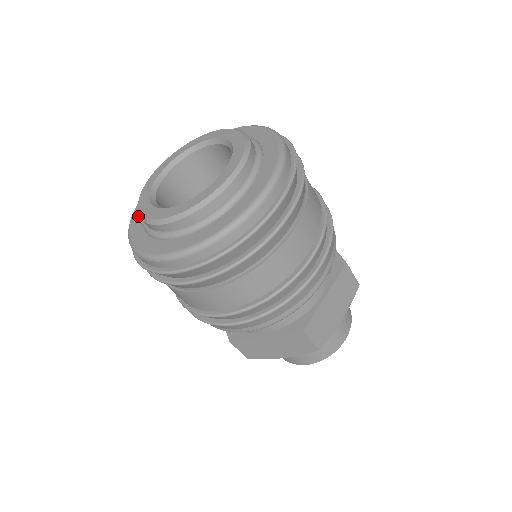
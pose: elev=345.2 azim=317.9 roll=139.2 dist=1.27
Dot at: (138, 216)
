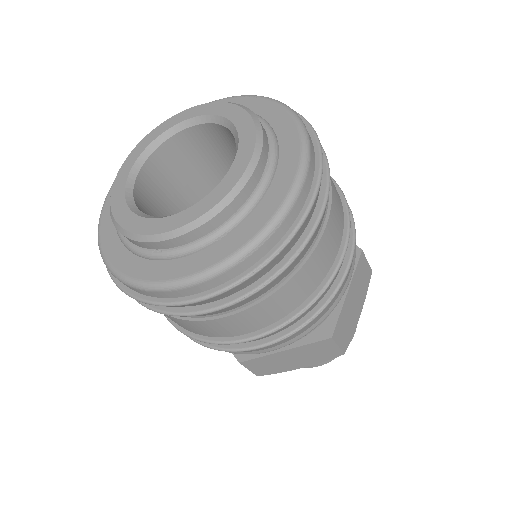
Dot at: occluded
